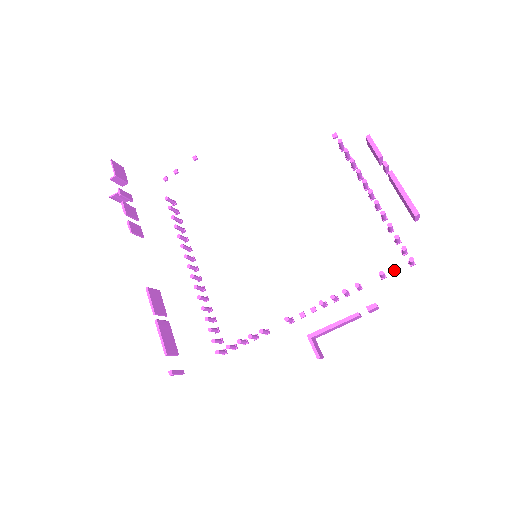
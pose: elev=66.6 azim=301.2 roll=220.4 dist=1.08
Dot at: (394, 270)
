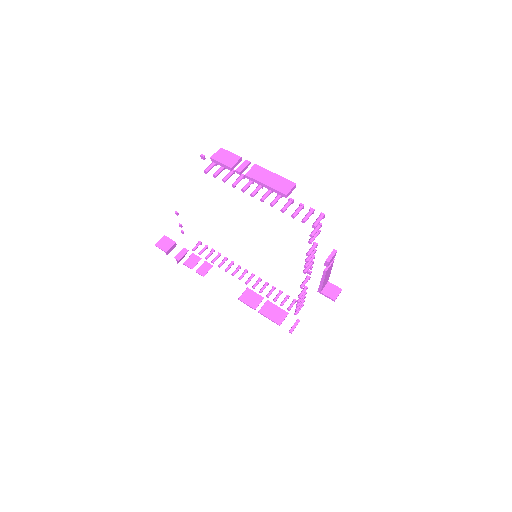
Dot at: occluded
